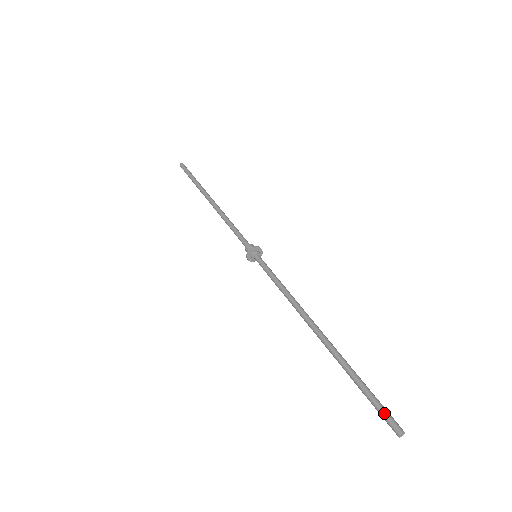
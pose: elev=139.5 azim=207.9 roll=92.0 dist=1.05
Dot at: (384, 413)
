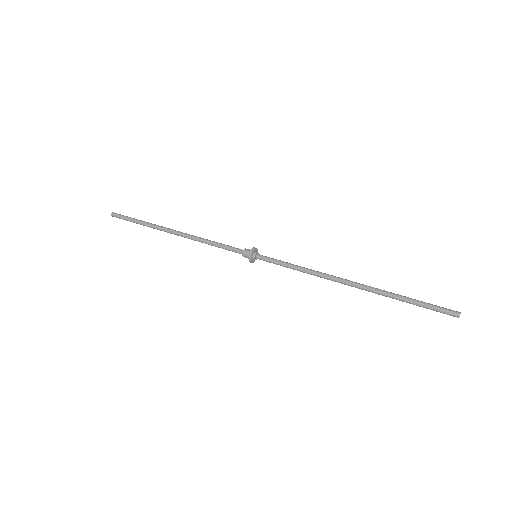
Dot at: (441, 307)
